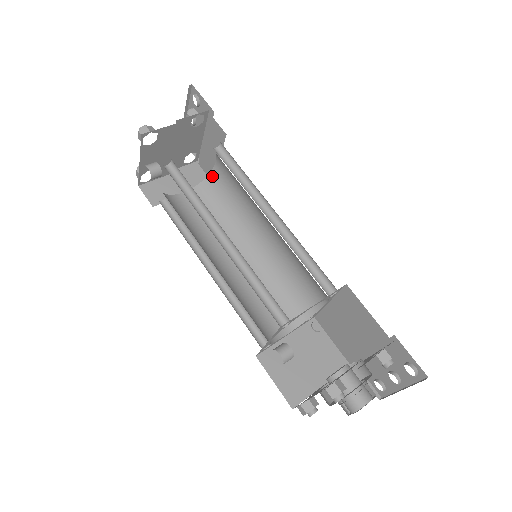
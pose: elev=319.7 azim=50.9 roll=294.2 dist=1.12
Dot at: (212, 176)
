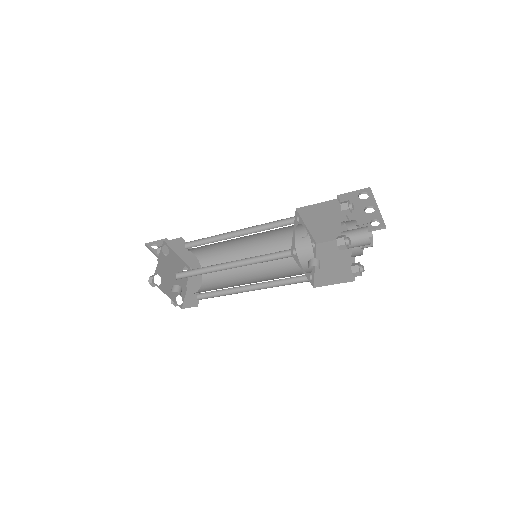
Dot at: (202, 262)
